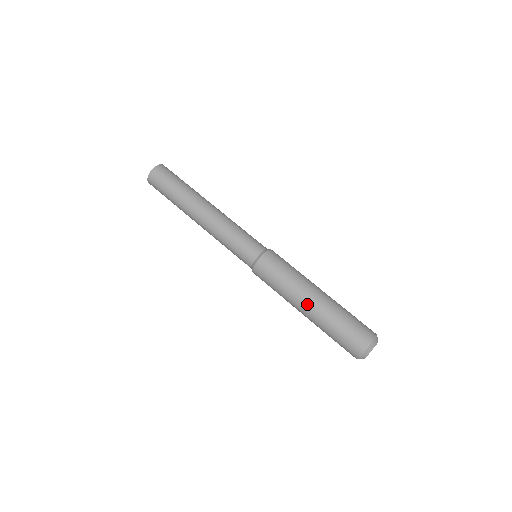
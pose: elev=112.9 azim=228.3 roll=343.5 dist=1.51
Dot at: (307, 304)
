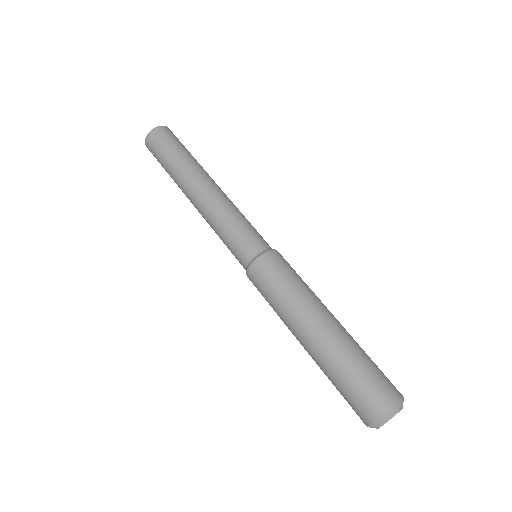
Dot at: (311, 330)
